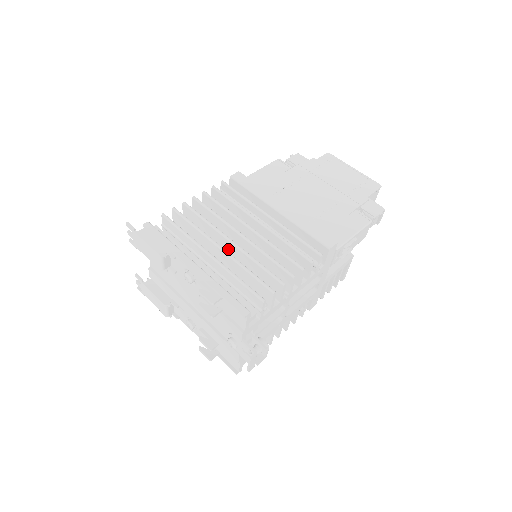
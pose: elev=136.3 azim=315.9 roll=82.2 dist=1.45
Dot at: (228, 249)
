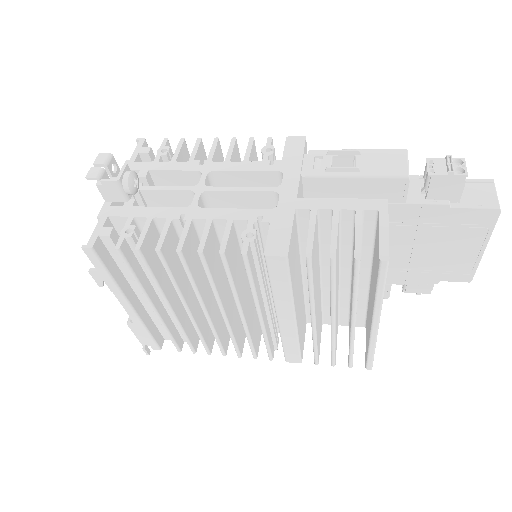
Dot at: occluded
